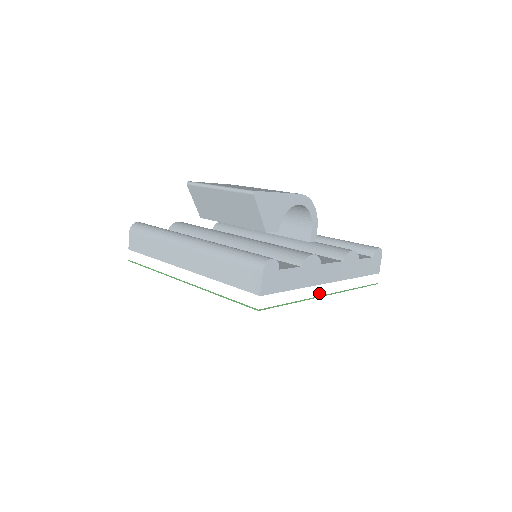
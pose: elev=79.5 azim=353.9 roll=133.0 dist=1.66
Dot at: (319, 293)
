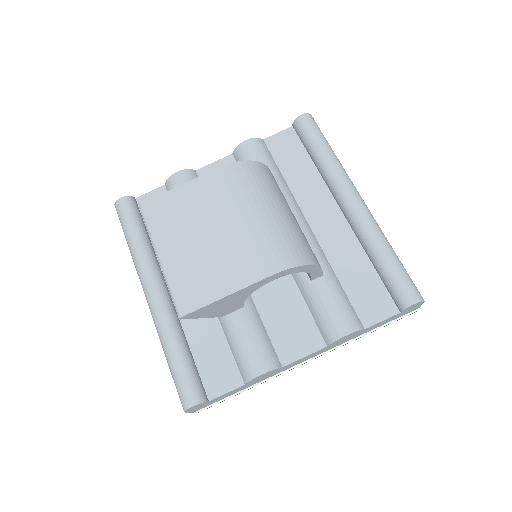
Dot at: (289, 369)
